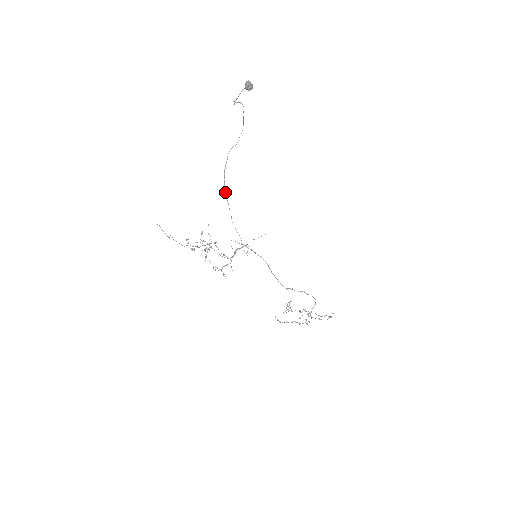
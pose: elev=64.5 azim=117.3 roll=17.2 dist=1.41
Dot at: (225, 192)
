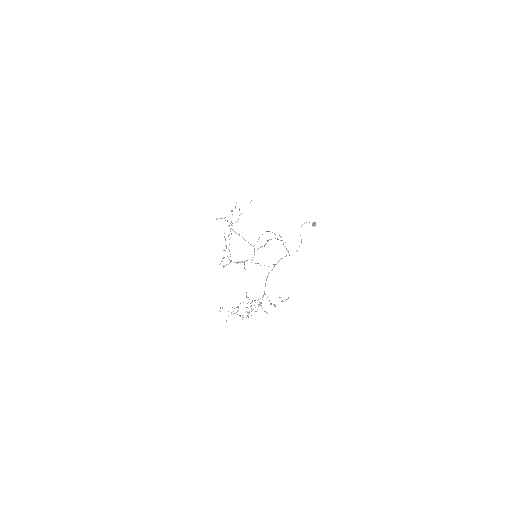
Dot at: (268, 231)
